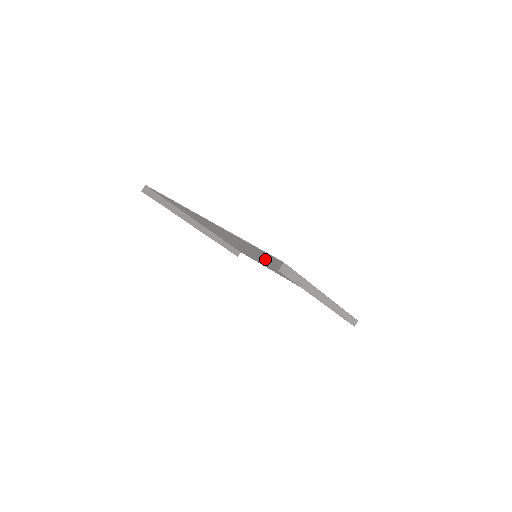
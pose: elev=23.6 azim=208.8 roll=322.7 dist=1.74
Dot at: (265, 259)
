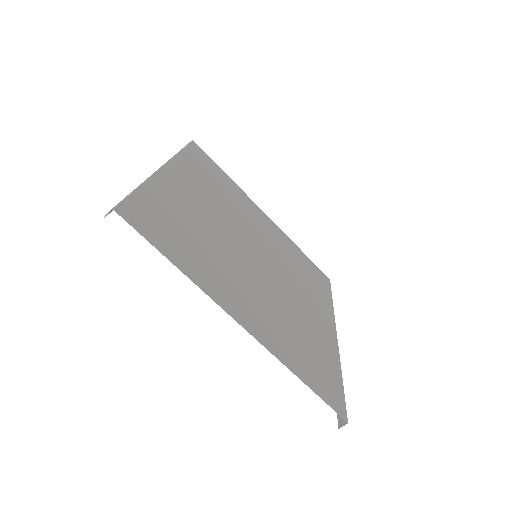
Dot at: (281, 298)
